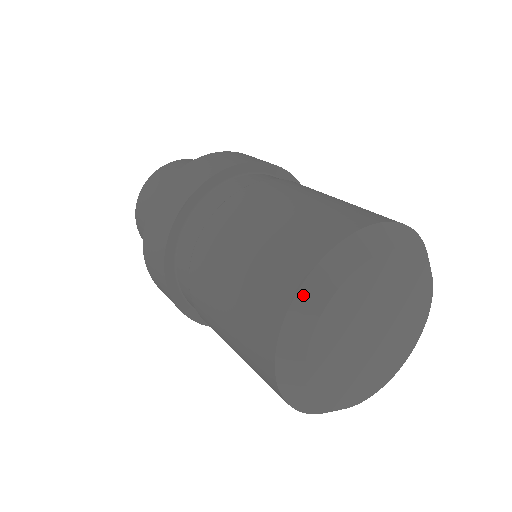
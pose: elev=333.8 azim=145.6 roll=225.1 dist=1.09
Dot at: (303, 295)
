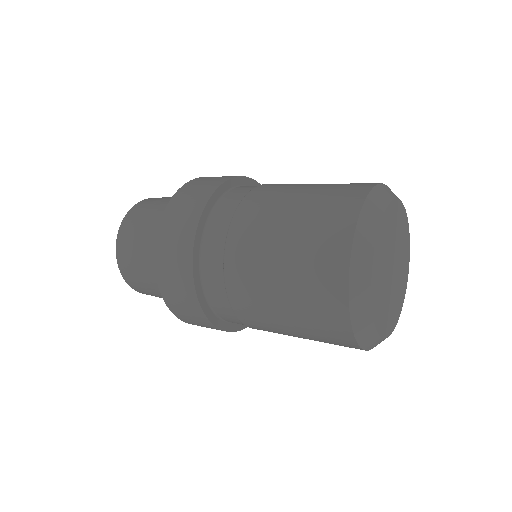
Dot at: (354, 272)
